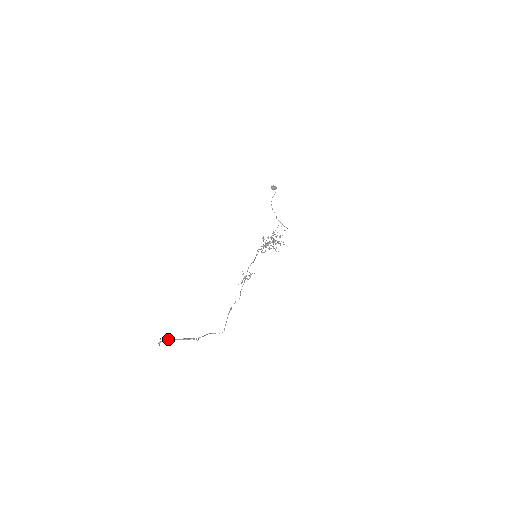
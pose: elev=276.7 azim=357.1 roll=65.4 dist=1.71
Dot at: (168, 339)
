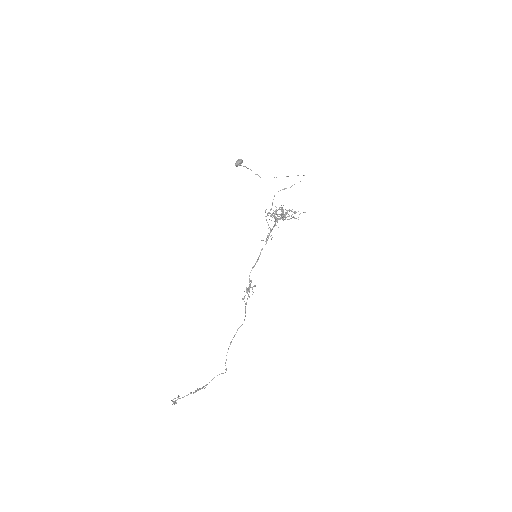
Dot at: (178, 398)
